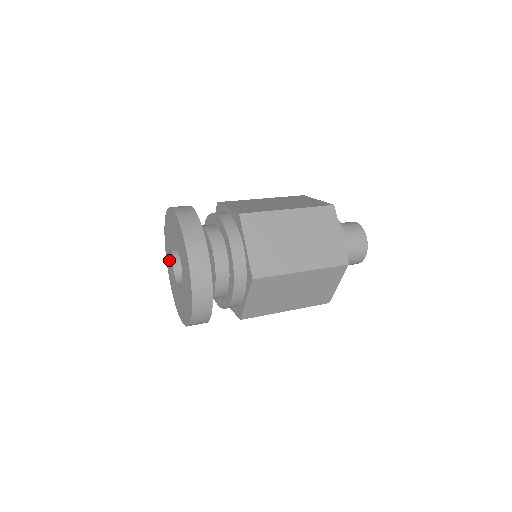
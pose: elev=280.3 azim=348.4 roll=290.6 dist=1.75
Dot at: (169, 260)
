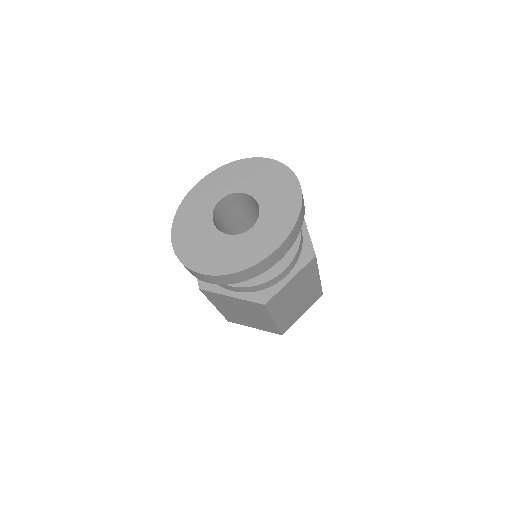
Dot at: (224, 181)
